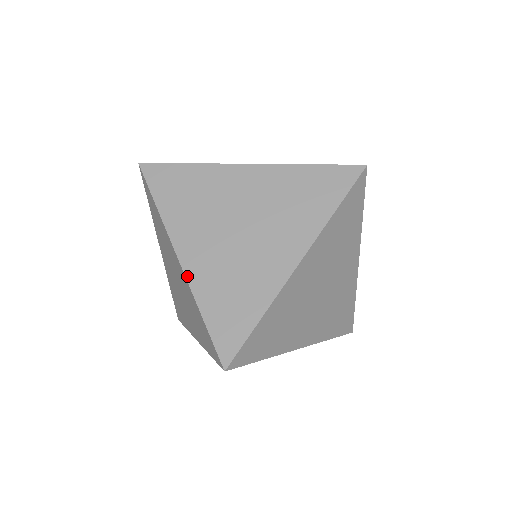
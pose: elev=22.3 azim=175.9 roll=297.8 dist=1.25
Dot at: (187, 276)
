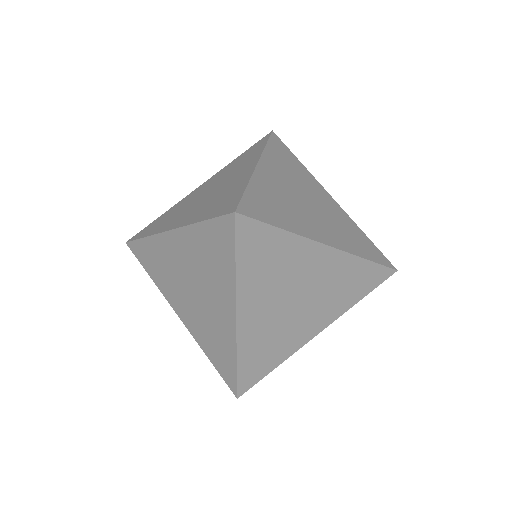
Dot at: (180, 226)
